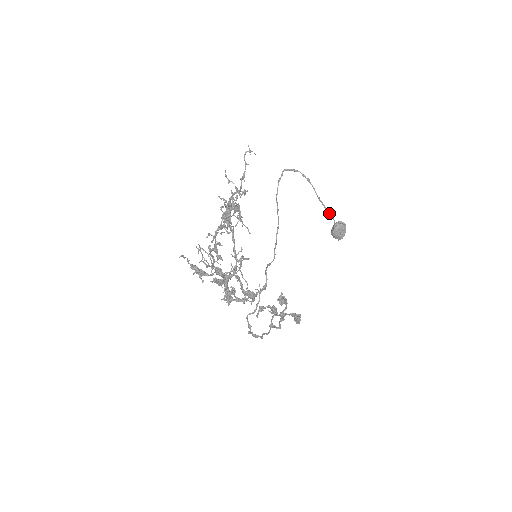
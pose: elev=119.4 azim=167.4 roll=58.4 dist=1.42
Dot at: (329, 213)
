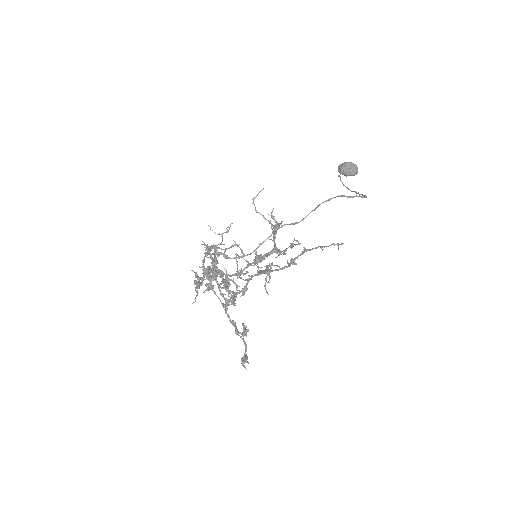
Dot at: (352, 191)
